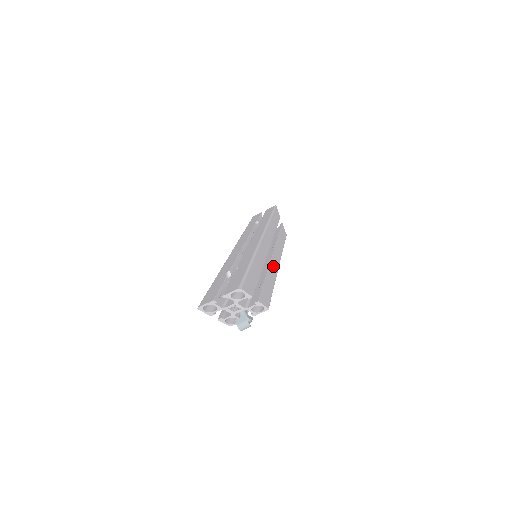
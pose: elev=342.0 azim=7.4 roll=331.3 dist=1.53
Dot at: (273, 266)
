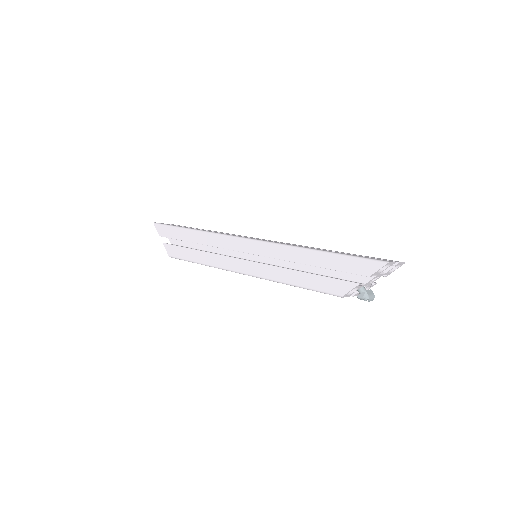
Dot at: occluded
